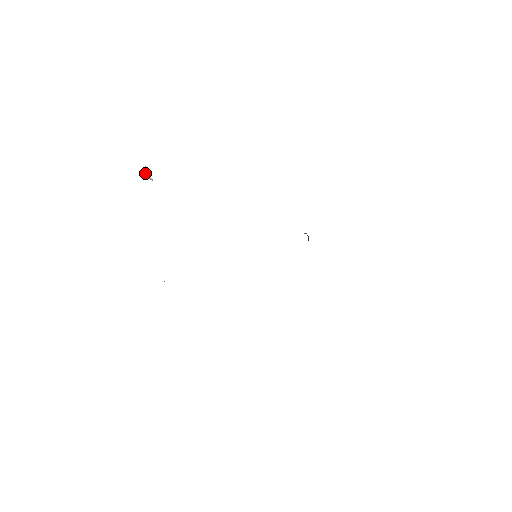
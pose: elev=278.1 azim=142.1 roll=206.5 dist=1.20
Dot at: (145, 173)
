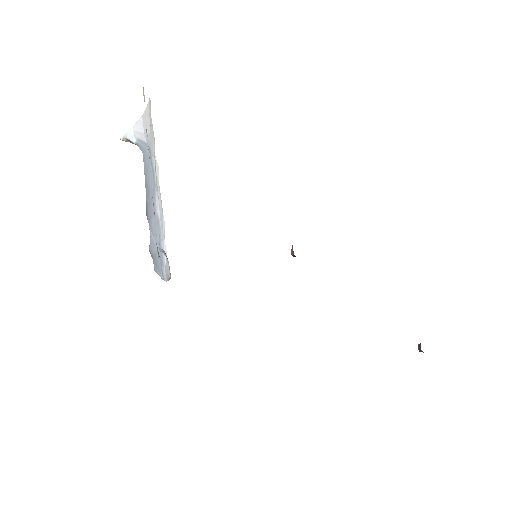
Dot at: (127, 132)
